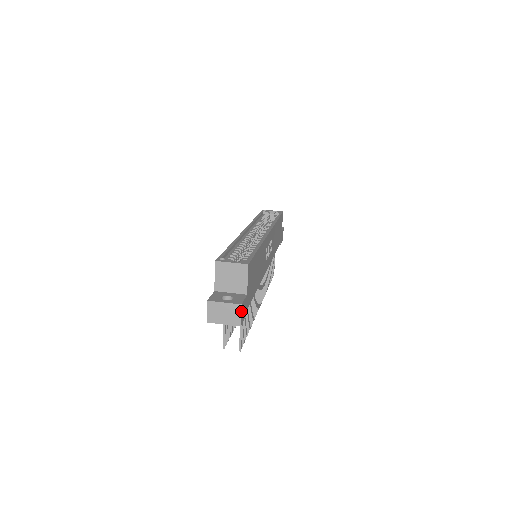
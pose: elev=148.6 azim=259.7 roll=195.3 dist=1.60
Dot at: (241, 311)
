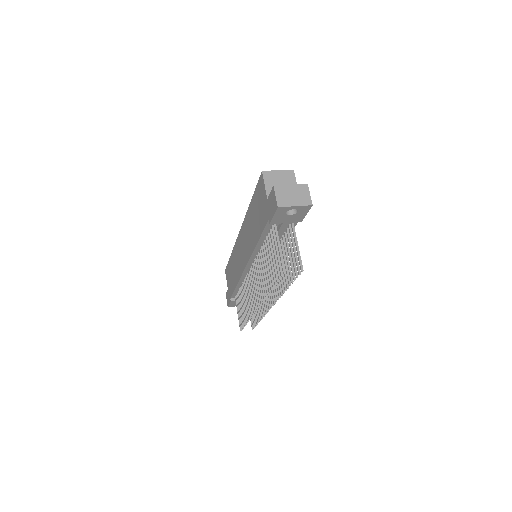
Dot at: occluded
